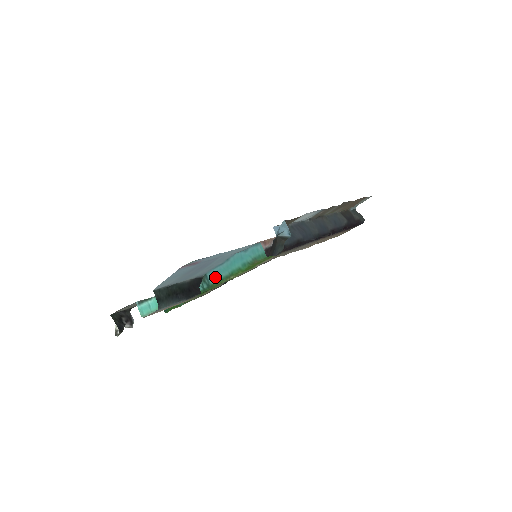
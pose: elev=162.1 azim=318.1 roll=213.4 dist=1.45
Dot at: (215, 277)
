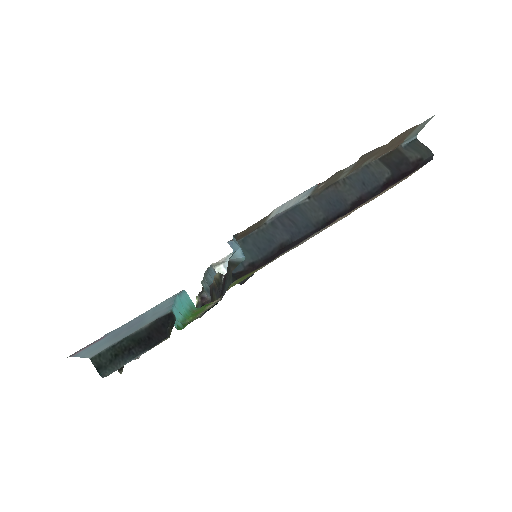
Dot at: (177, 316)
